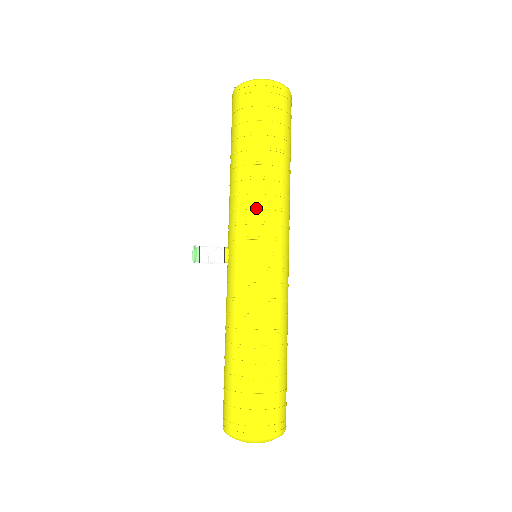
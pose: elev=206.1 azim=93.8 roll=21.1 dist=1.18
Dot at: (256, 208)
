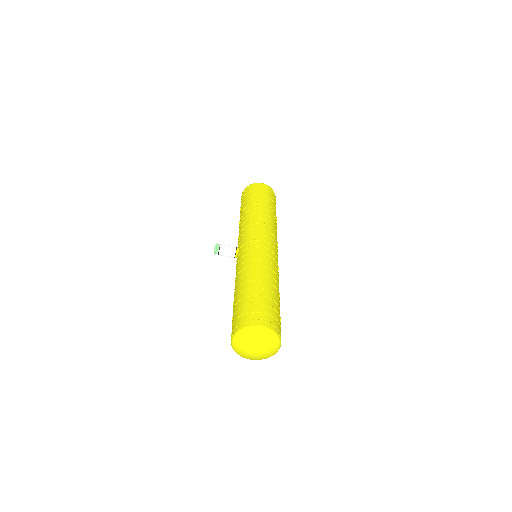
Dot at: (259, 223)
